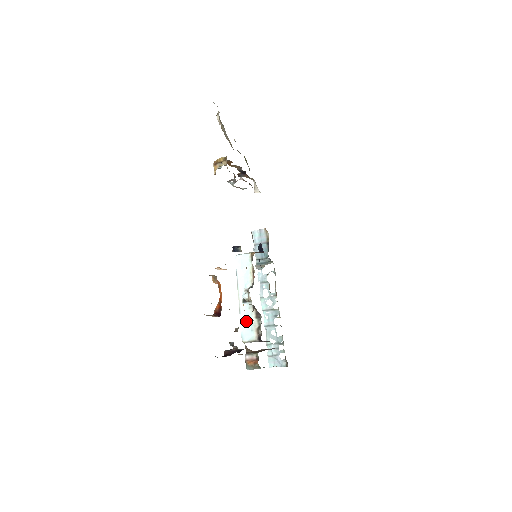
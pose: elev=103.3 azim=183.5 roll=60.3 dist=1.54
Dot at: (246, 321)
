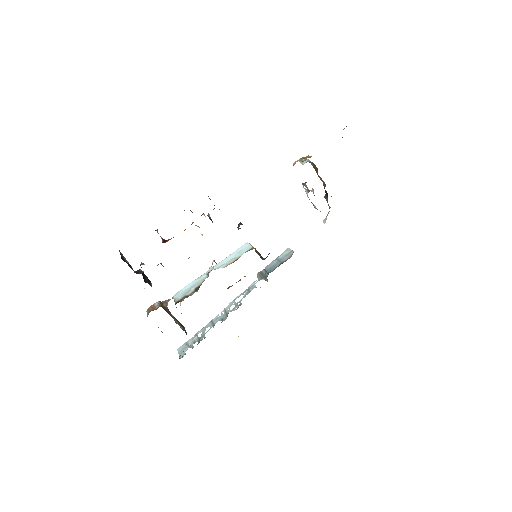
Dot at: (191, 286)
